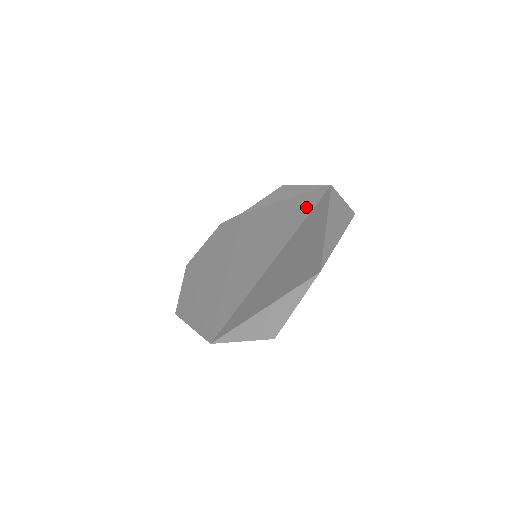
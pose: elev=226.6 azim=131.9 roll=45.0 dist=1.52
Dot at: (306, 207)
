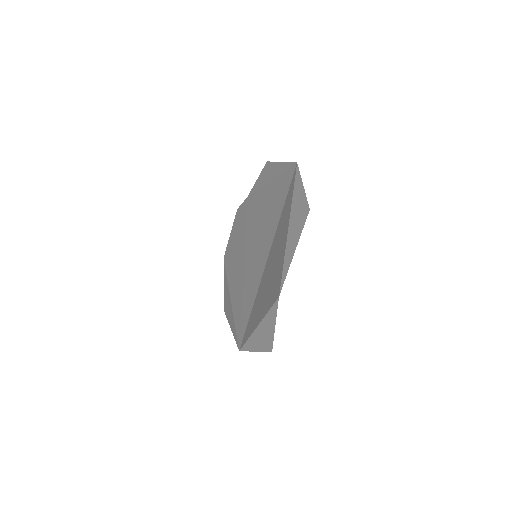
Dot at: (282, 194)
